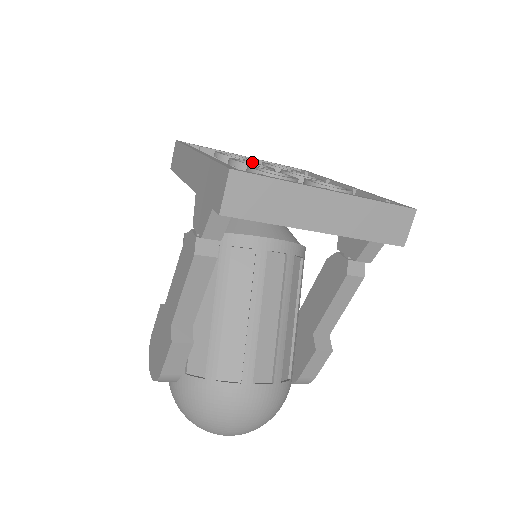
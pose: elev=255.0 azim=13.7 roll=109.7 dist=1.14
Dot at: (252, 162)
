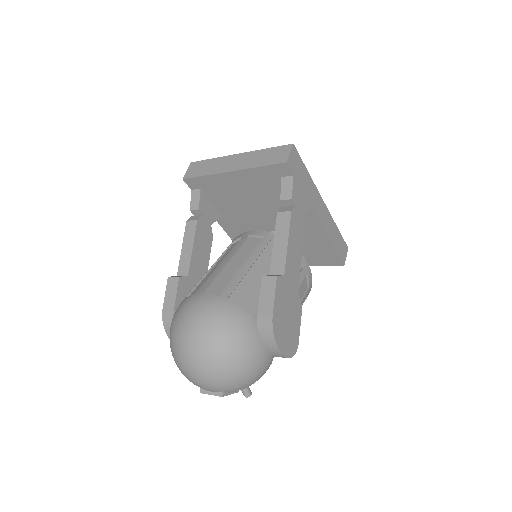
Dot at: occluded
